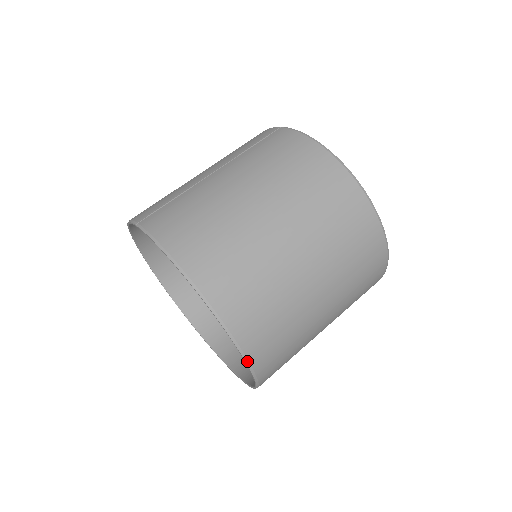
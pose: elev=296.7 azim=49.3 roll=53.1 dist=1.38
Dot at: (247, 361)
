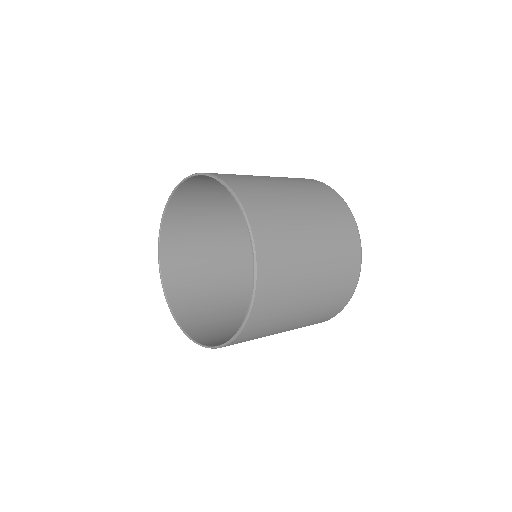
Dot at: (255, 288)
